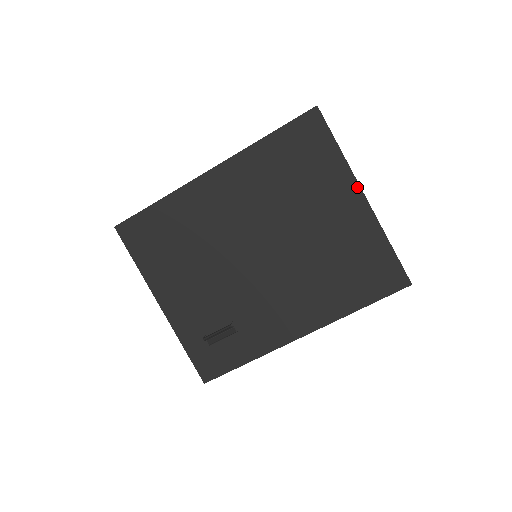
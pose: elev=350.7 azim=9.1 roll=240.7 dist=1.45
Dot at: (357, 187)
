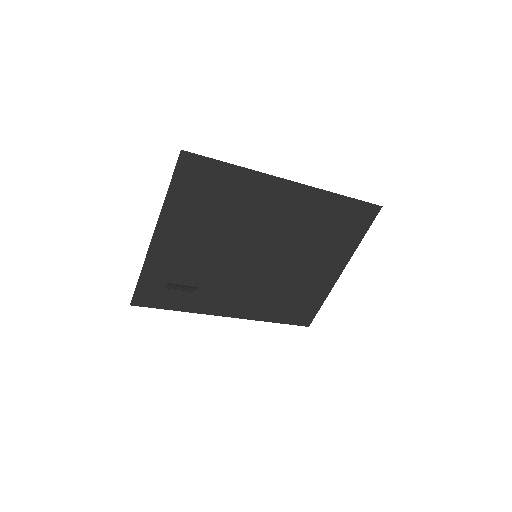
Dot at: (345, 264)
